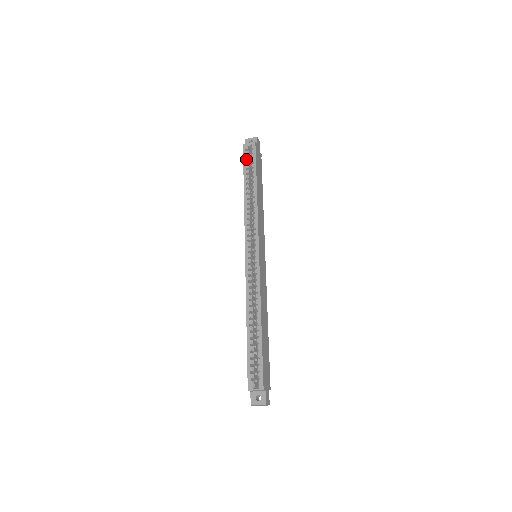
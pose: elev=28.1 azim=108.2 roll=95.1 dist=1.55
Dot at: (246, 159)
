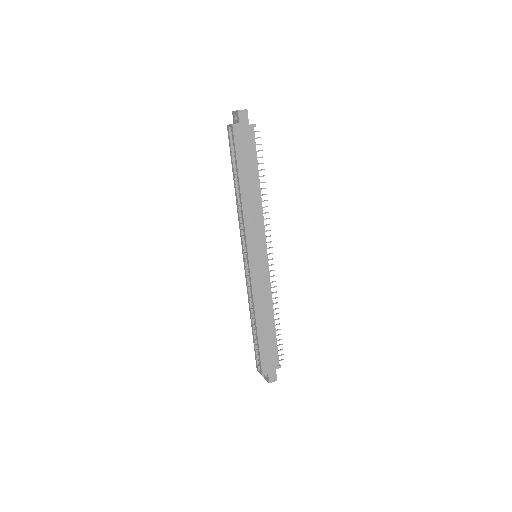
Dot at: (232, 146)
